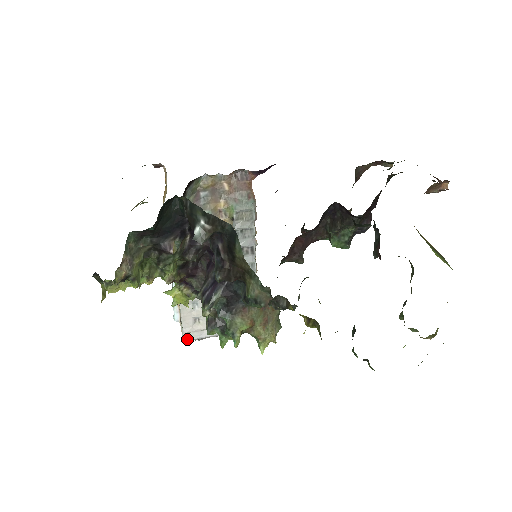
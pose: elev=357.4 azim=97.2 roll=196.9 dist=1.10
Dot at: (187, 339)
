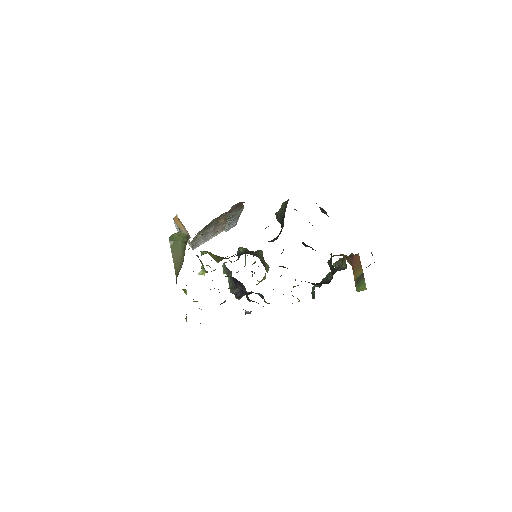
Dot at: occluded
